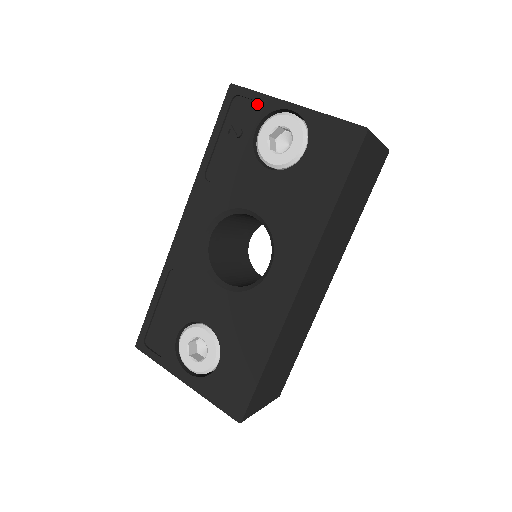
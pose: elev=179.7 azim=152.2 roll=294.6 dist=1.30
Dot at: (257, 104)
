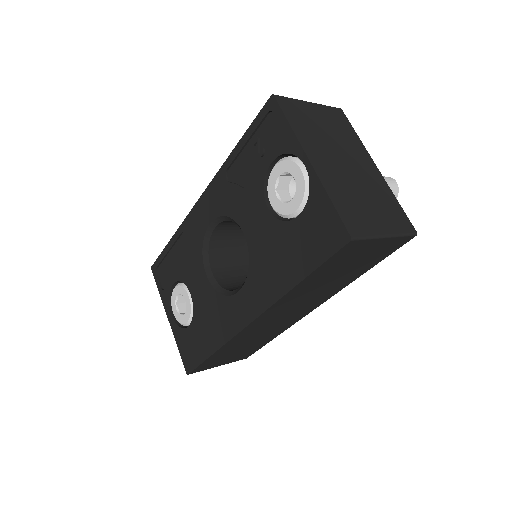
Dot at: (285, 134)
